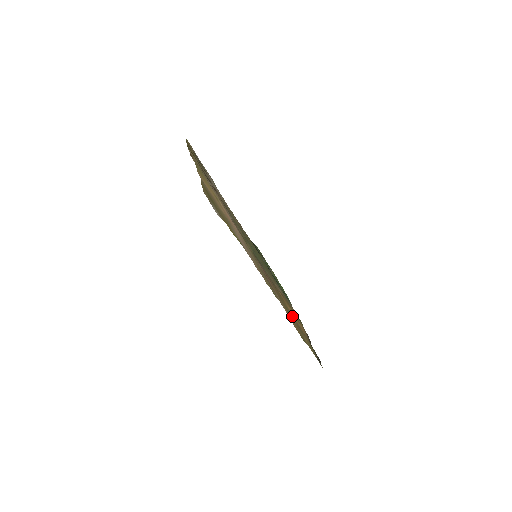
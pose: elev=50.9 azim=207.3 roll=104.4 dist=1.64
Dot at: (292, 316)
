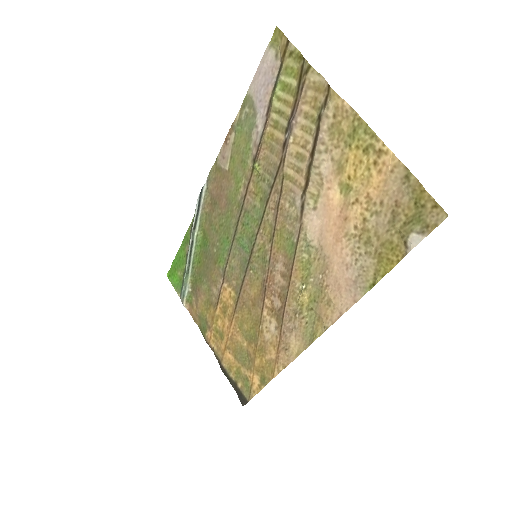
Dot at: (250, 343)
